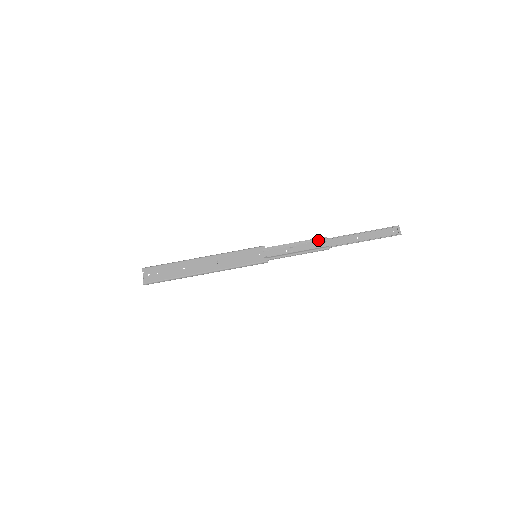
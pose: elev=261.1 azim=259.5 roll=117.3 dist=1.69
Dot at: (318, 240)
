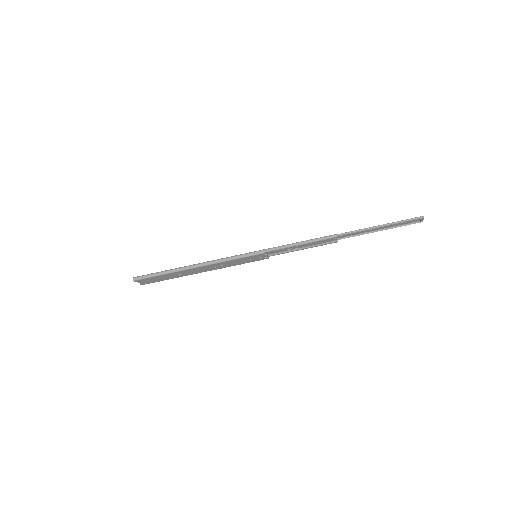
Dot at: (326, 240)
